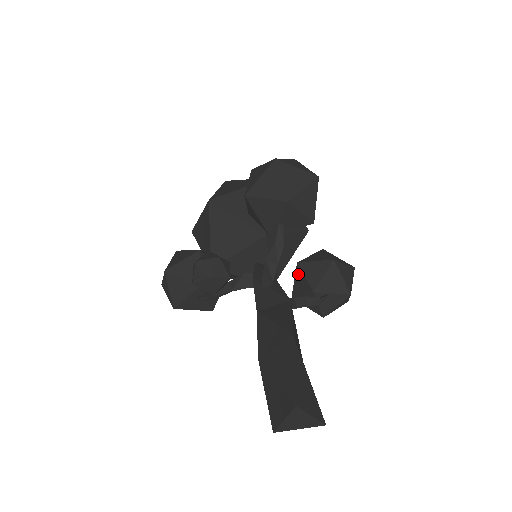
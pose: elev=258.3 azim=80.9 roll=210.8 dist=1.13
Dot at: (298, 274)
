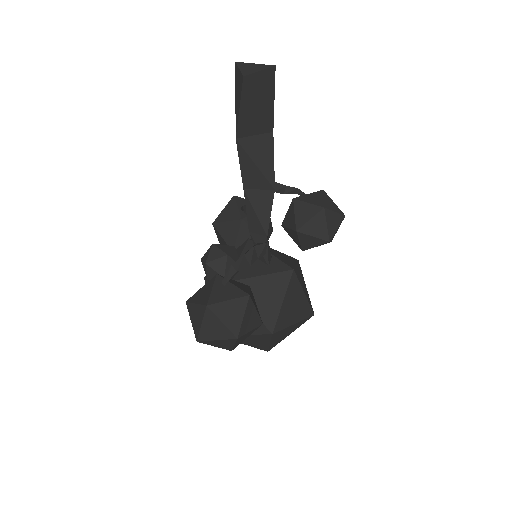
Dot at: (285, 222)
